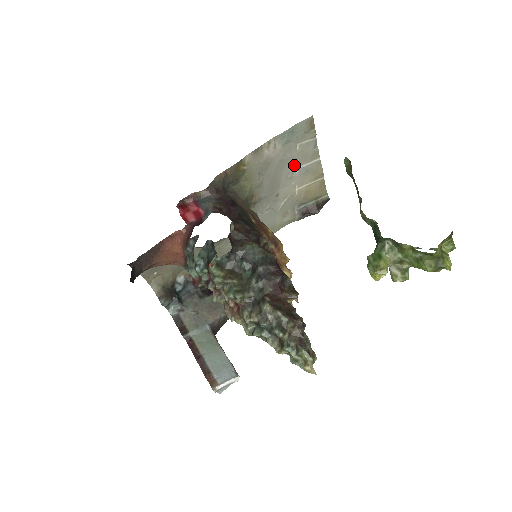
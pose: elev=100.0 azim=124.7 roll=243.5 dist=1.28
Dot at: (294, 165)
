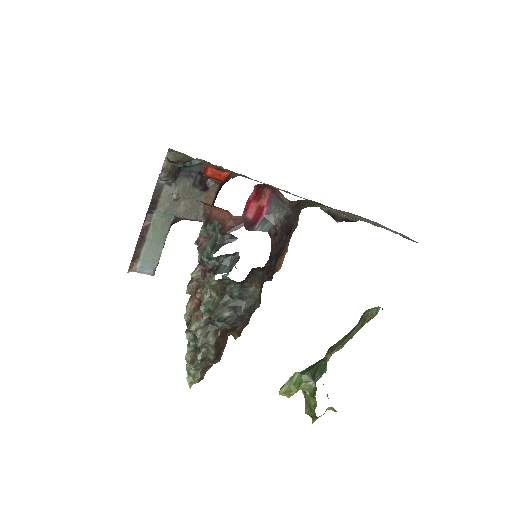
Dot at: occluded
